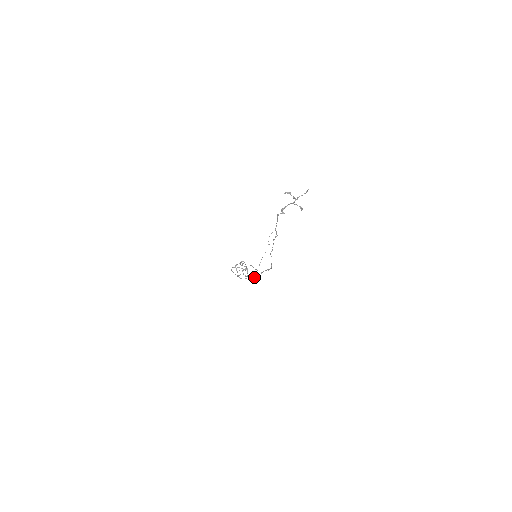
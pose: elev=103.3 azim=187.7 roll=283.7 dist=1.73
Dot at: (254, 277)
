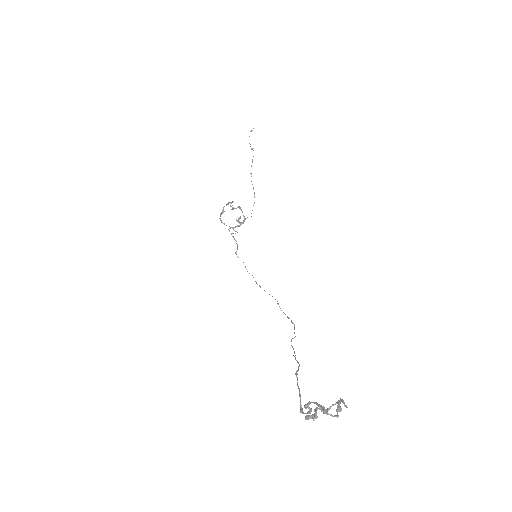
Dot at: occluded
